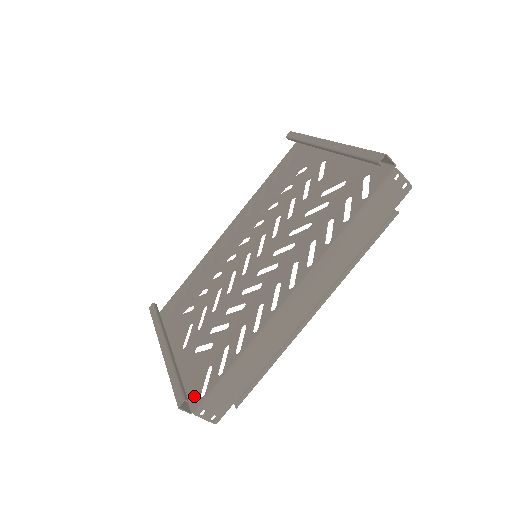
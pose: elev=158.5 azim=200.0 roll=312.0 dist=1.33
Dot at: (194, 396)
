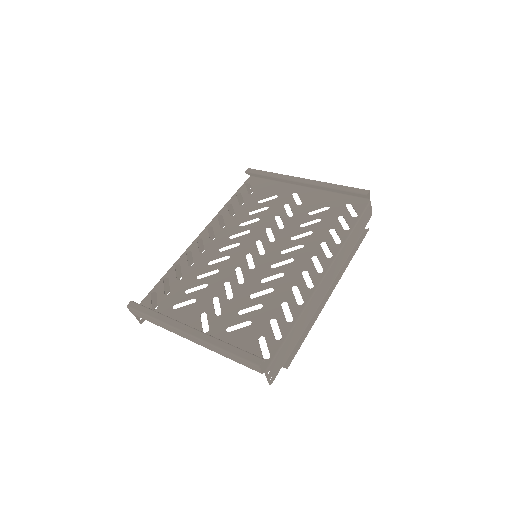
Dot at: occluded
